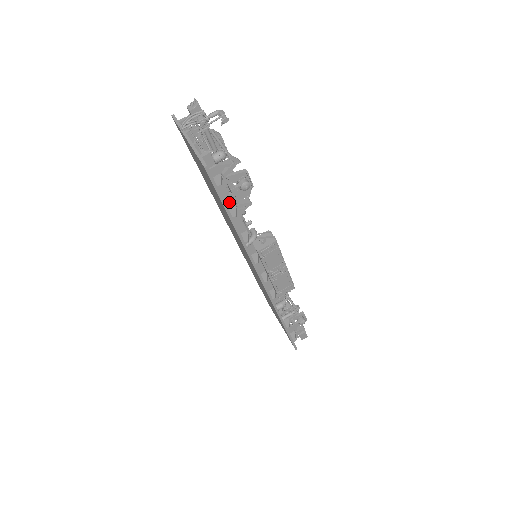
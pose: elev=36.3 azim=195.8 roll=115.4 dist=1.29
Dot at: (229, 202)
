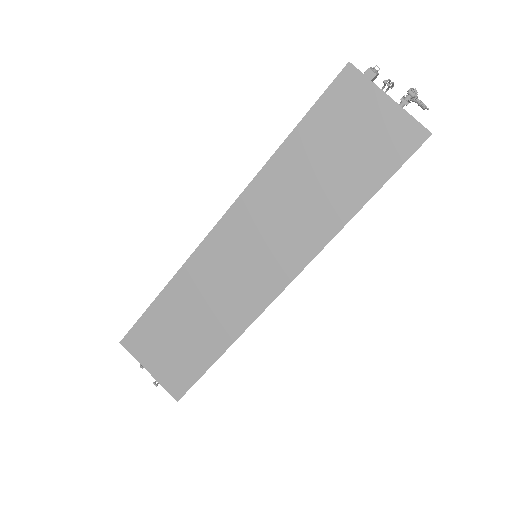
Dot at: (368, 178)
